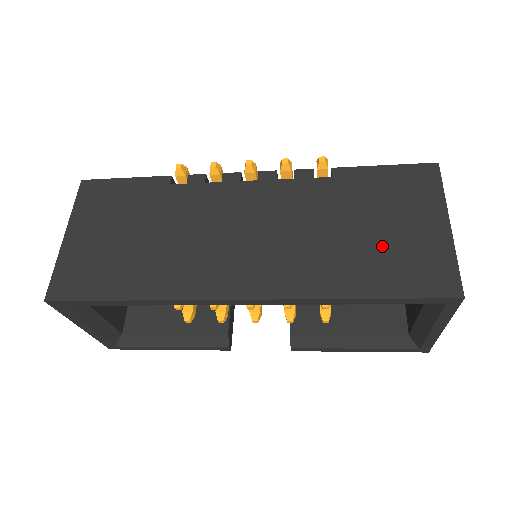
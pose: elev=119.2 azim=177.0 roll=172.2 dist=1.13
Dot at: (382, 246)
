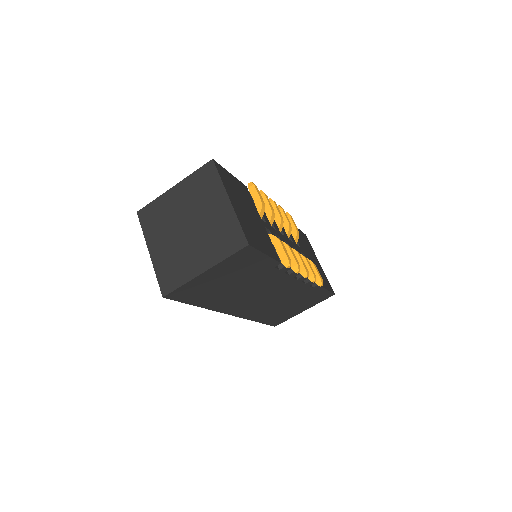
Dot at: (284, 312)
